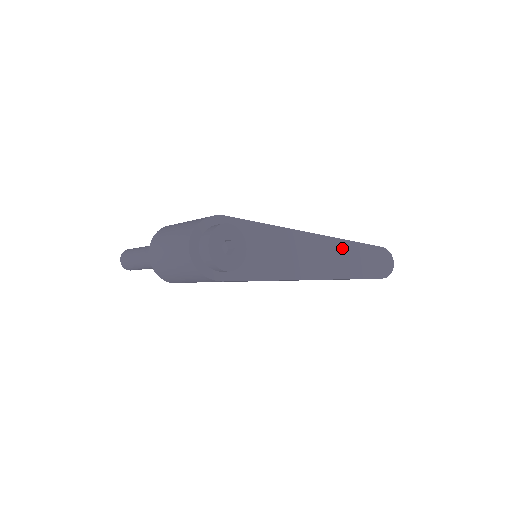
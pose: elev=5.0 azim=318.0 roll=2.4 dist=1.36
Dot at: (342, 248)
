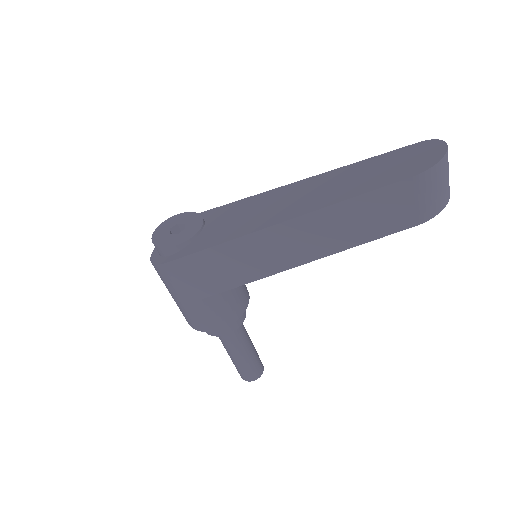
Dot at: (333, 177)
